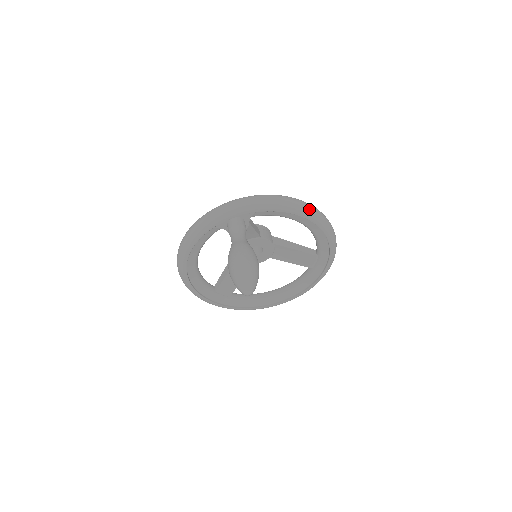
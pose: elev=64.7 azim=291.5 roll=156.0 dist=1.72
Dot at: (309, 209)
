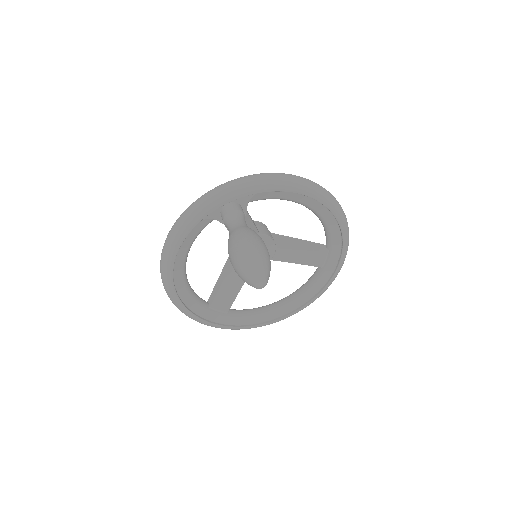
Dot at: (317, 187)
